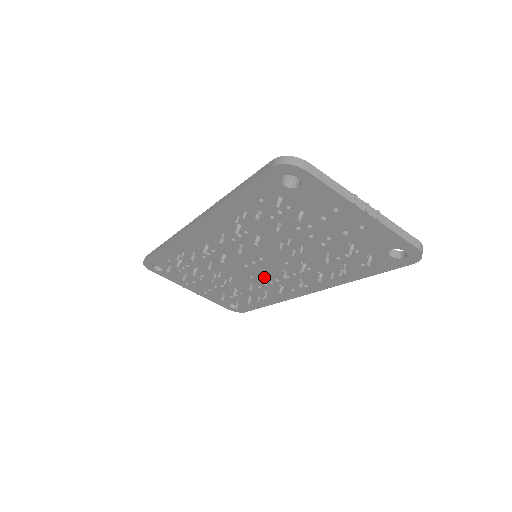
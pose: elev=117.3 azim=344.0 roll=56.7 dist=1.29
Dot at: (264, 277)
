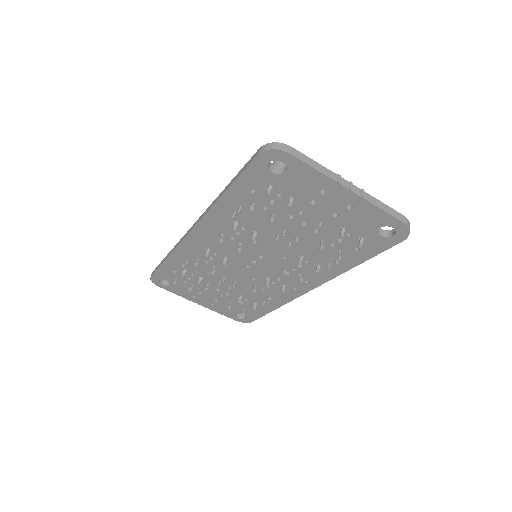
Dot at: (266, 278)
